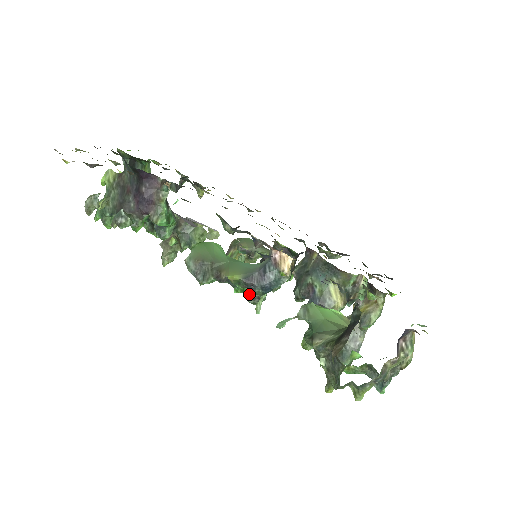
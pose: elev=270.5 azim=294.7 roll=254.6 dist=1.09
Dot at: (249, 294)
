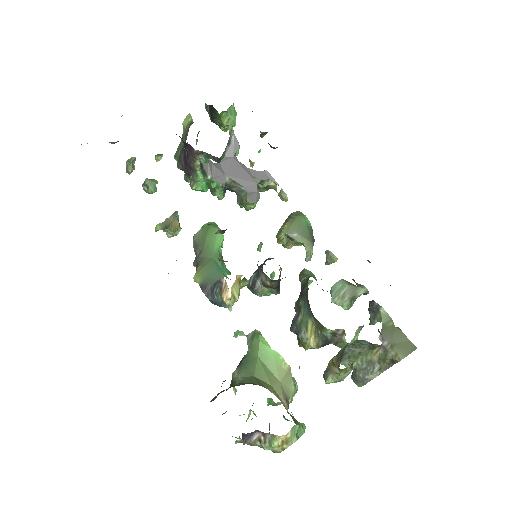
Dot at: (246, 285)
